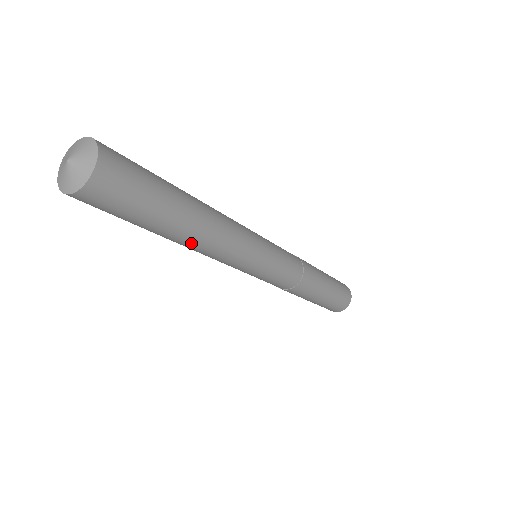
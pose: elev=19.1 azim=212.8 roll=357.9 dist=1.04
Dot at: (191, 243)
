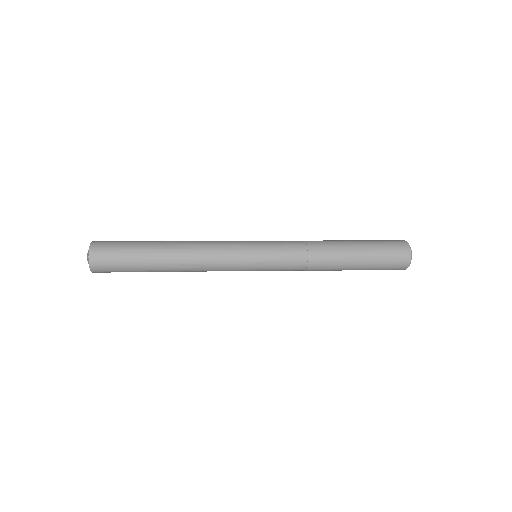
Dot at: (178, 270)
